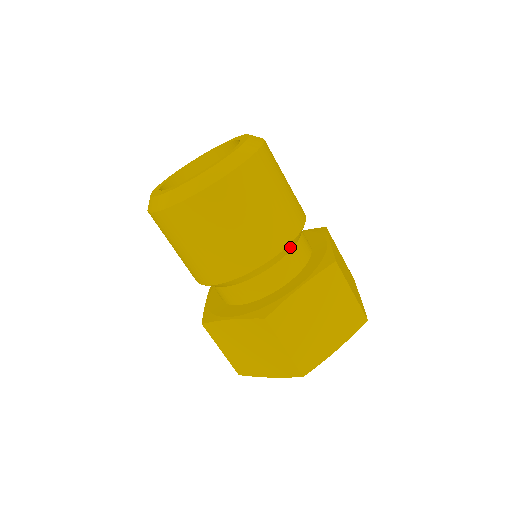
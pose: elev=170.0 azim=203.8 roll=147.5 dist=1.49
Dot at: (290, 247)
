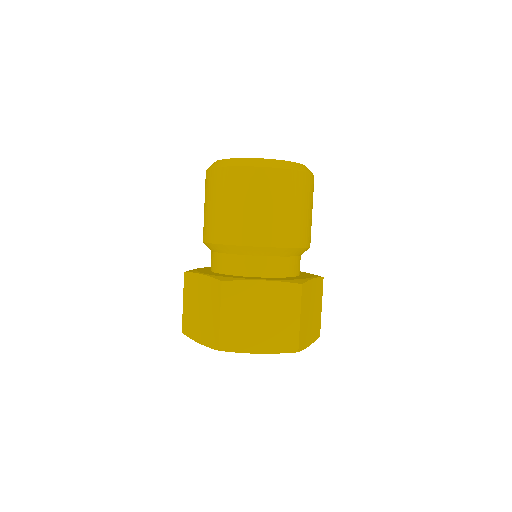
Dot at: occluded
